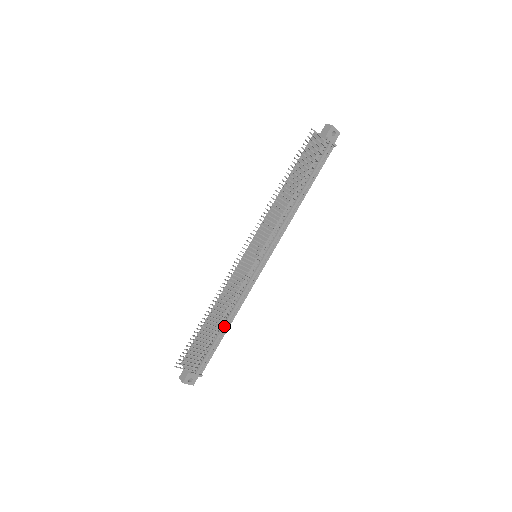
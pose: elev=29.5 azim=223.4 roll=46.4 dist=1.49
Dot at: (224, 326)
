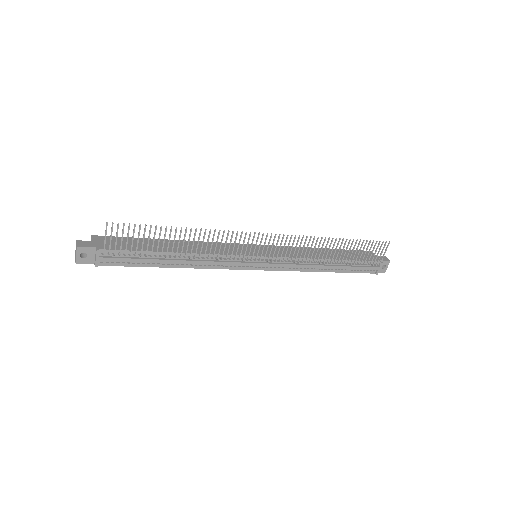
Dot at: (173, 260)
